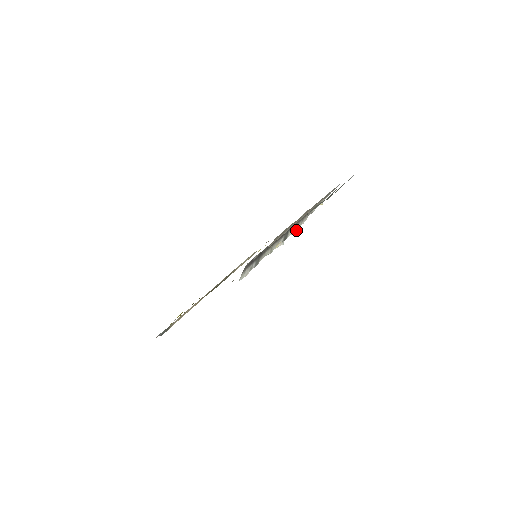
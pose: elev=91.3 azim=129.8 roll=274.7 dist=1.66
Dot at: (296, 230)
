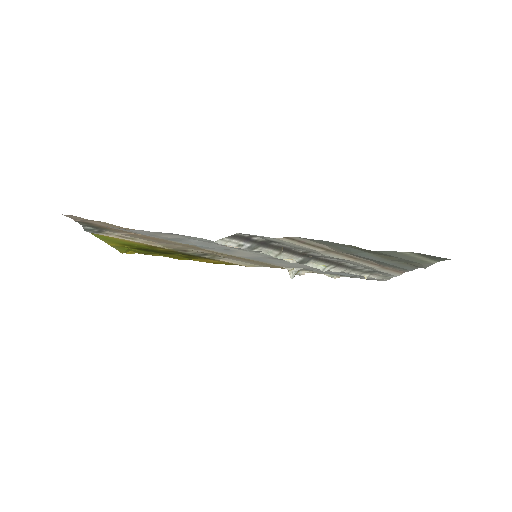
Dot at: (320, 269)
